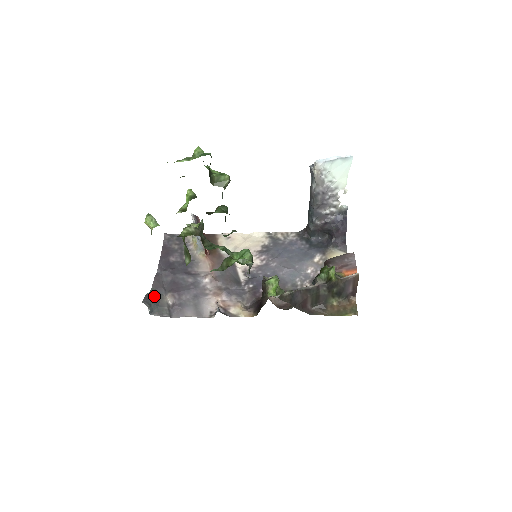
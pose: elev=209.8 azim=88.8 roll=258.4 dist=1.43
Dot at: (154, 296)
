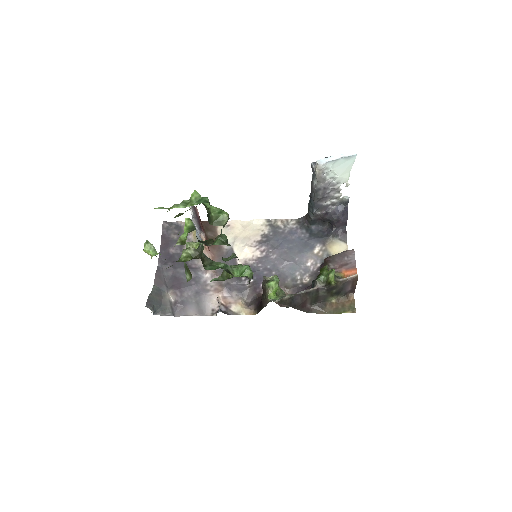
Dot at: (156, 295)
